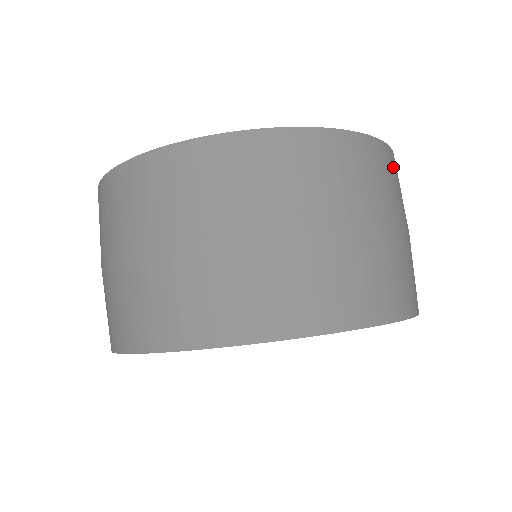
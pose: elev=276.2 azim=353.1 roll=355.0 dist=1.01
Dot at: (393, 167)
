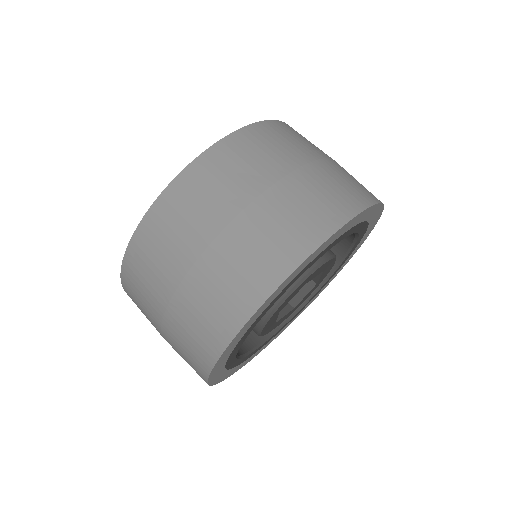
Dot at: occluded
